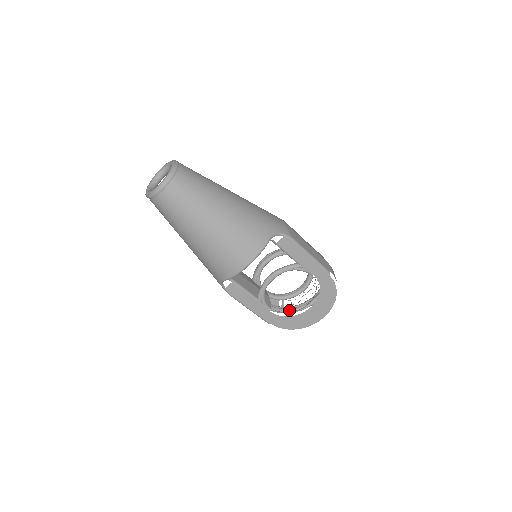
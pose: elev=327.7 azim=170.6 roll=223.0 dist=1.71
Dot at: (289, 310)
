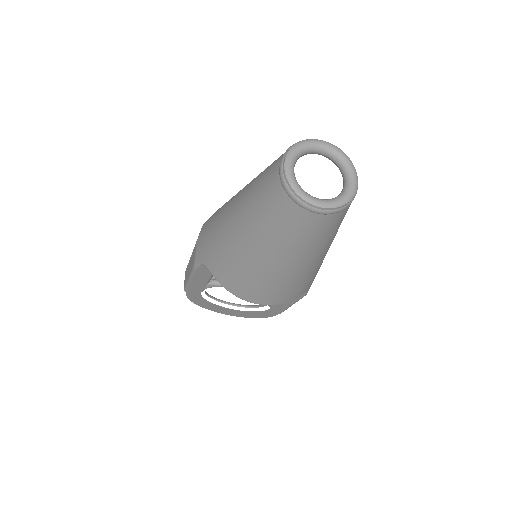
Dot at: occluded
